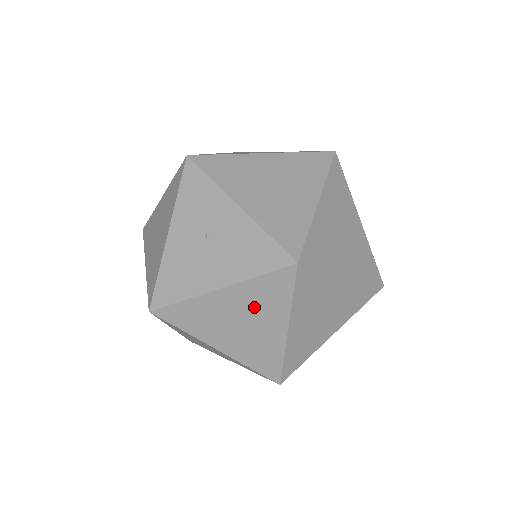
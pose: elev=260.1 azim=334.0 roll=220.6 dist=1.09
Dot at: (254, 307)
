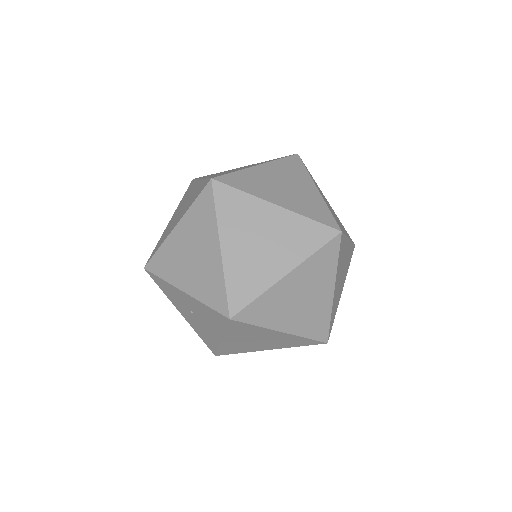
Dot at: (249, 336)
